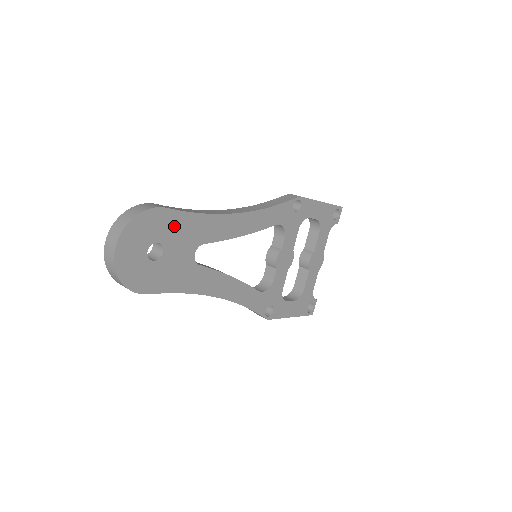
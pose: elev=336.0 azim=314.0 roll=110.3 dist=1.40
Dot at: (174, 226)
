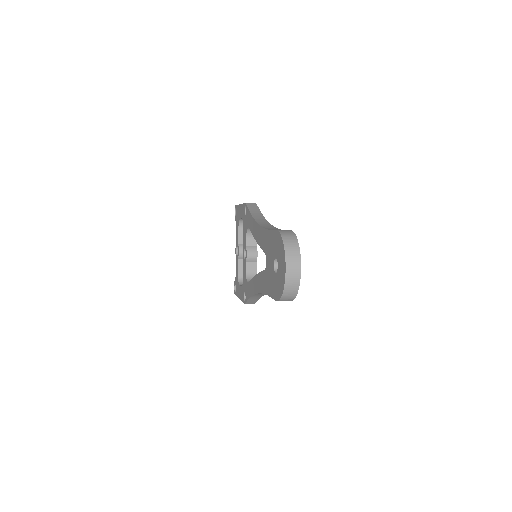
Dot at: occluded
